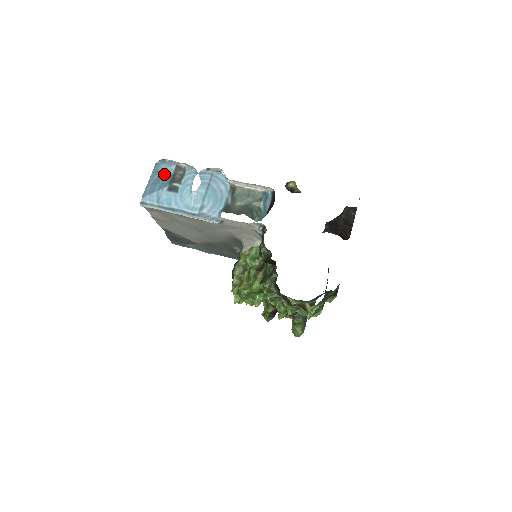
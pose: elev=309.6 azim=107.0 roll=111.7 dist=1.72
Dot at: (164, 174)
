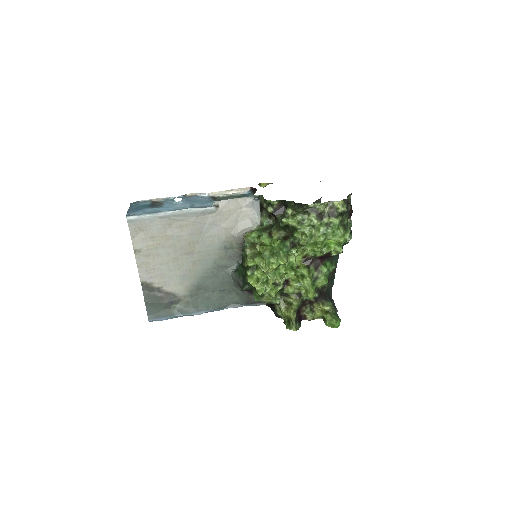
Dot at: (142, 205)
